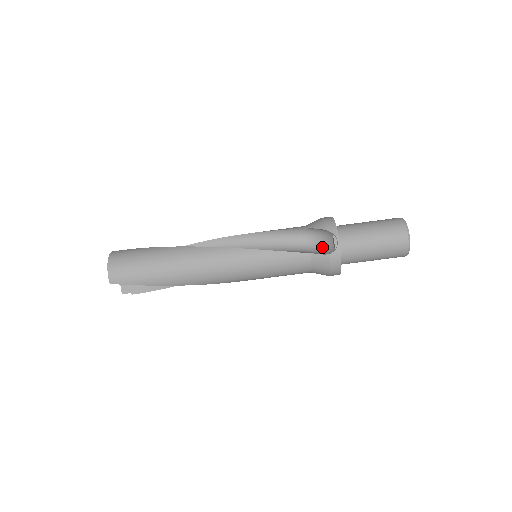
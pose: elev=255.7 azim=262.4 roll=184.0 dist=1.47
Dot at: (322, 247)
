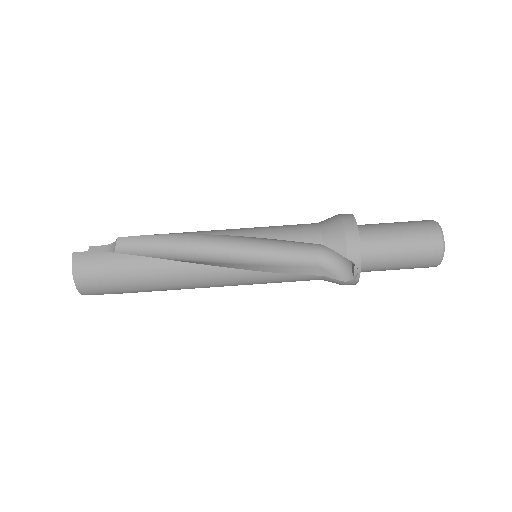
Dot at: (337, 262)
